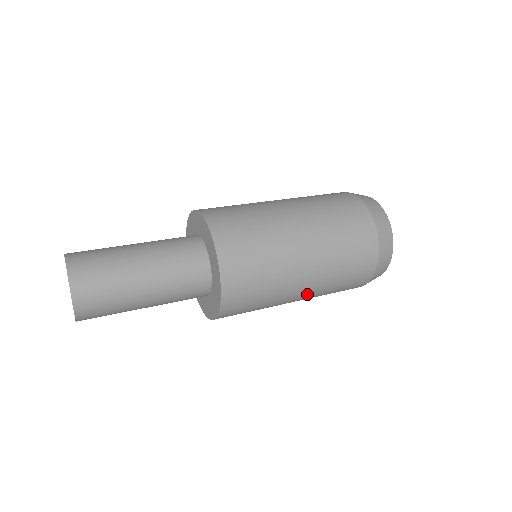
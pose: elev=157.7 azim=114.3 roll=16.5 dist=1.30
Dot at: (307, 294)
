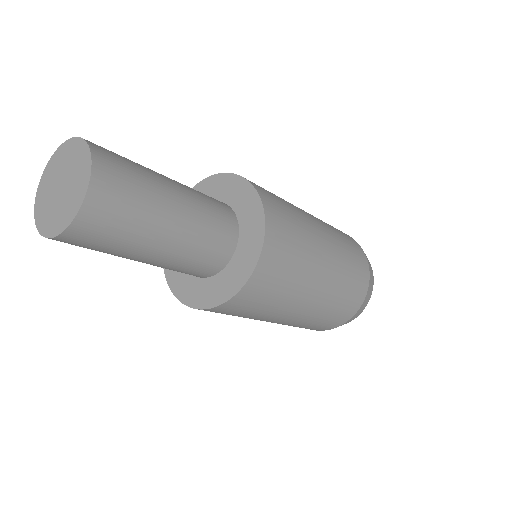
Dot at: (330, 268)
